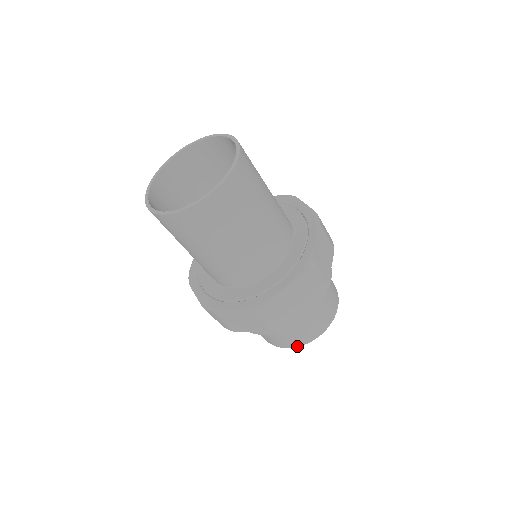
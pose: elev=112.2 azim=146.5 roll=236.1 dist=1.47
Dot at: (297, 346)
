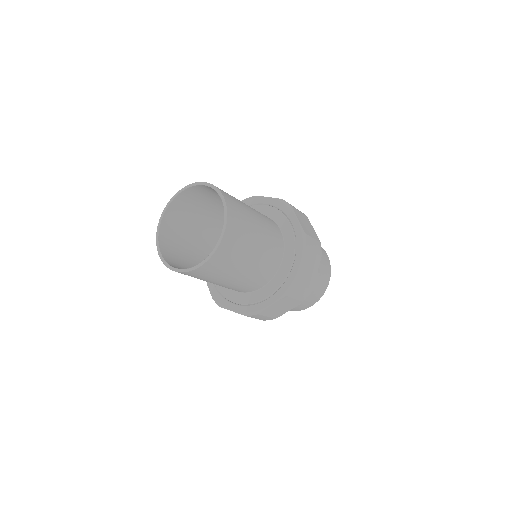
Dot at: (318, 300)
